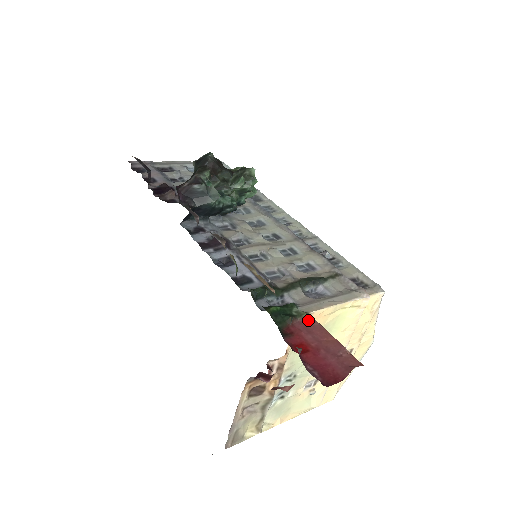
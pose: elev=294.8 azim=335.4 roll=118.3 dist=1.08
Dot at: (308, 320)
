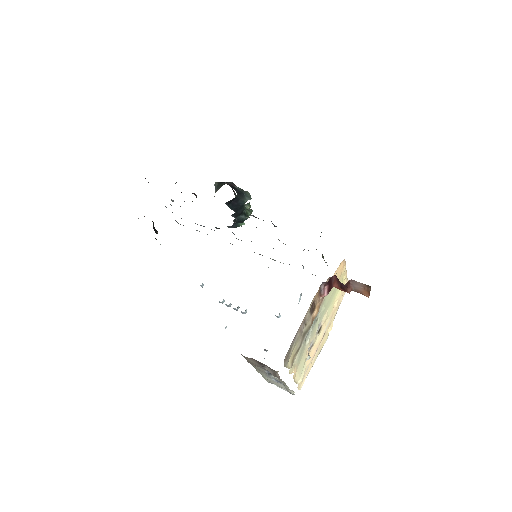
Dot at: occluded
